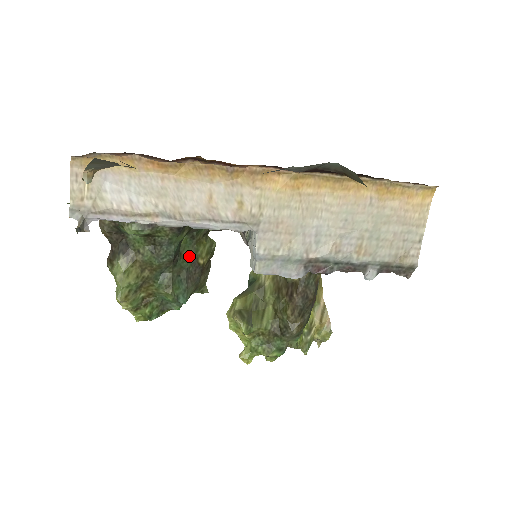
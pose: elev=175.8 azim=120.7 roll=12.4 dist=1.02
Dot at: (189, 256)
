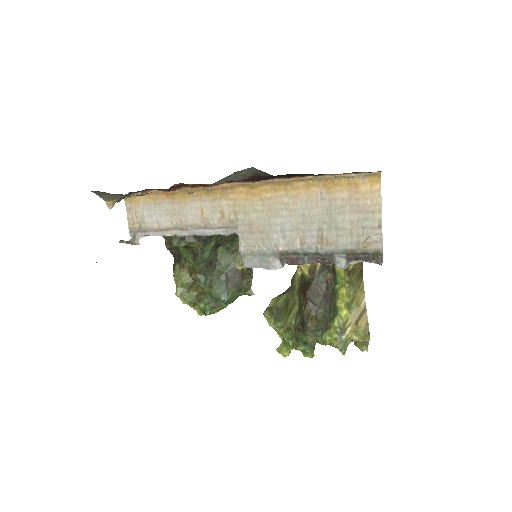
Dot at: (227, 263)
